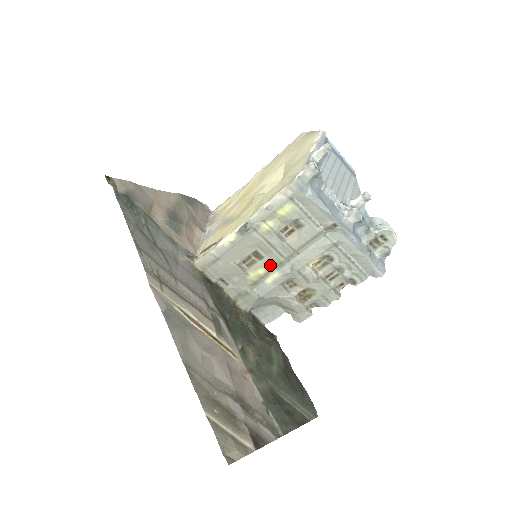
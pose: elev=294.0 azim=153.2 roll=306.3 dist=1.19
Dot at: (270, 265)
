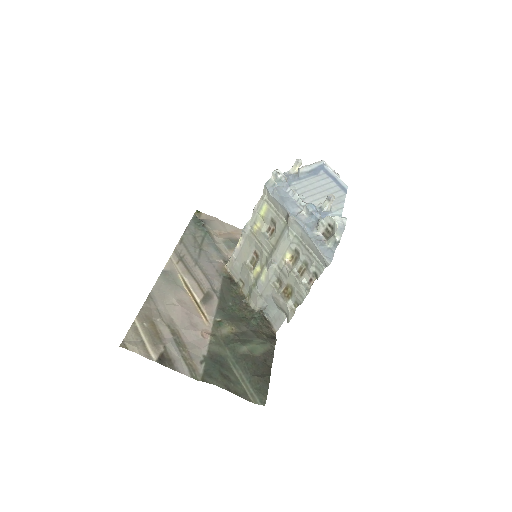
Dot at: (262, 262)
